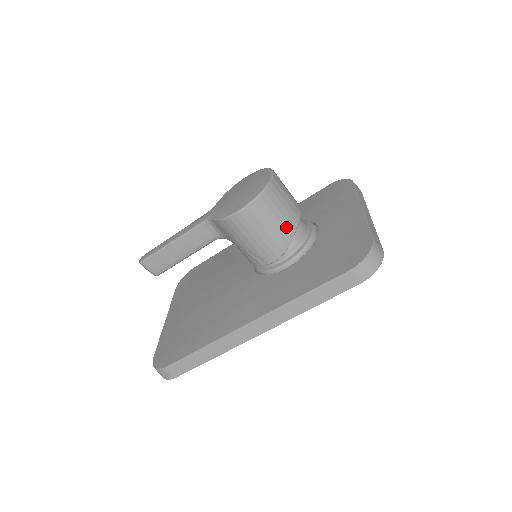
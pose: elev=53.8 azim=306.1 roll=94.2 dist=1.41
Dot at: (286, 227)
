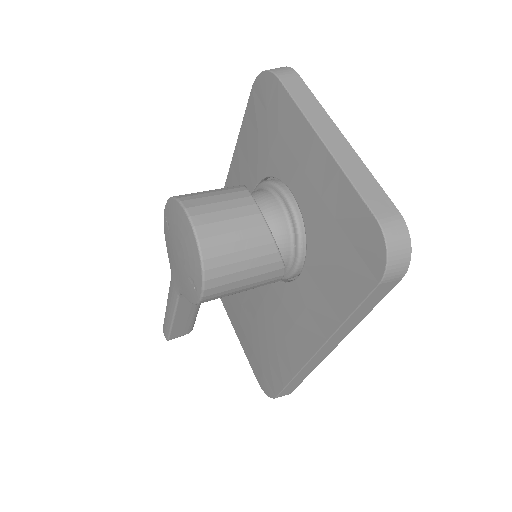
Dot at: (262, 253)
